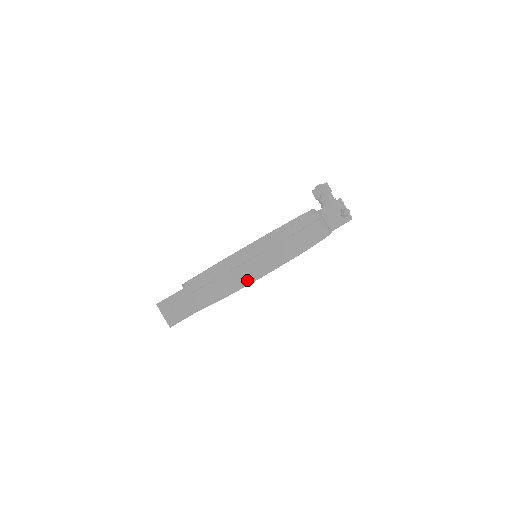
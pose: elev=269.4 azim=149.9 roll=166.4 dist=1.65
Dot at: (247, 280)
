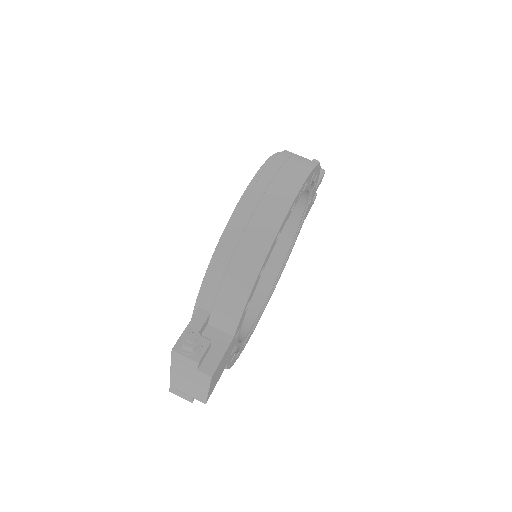
Dot at: (275, 222)
